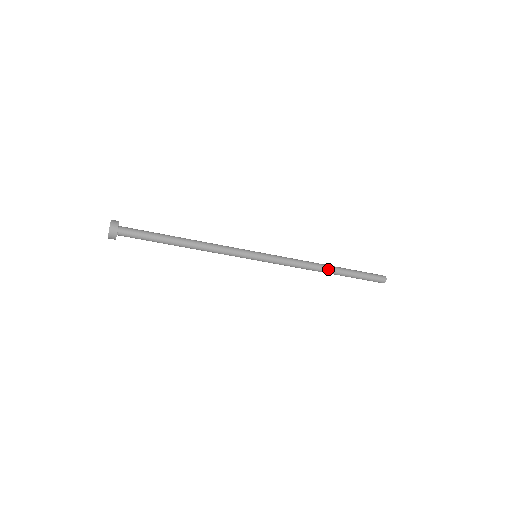
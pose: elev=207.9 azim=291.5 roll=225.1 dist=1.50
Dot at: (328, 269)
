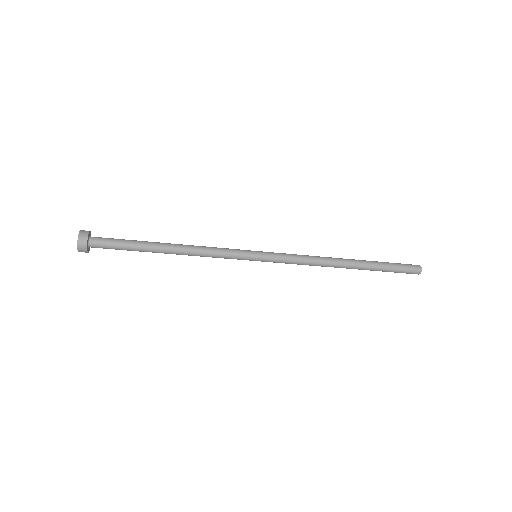
Dot at: (346, 262)
